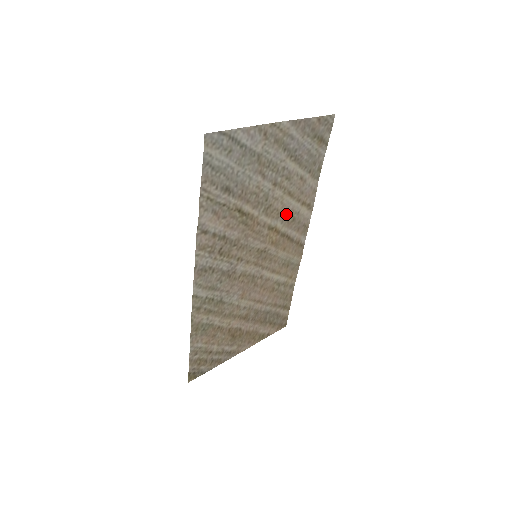
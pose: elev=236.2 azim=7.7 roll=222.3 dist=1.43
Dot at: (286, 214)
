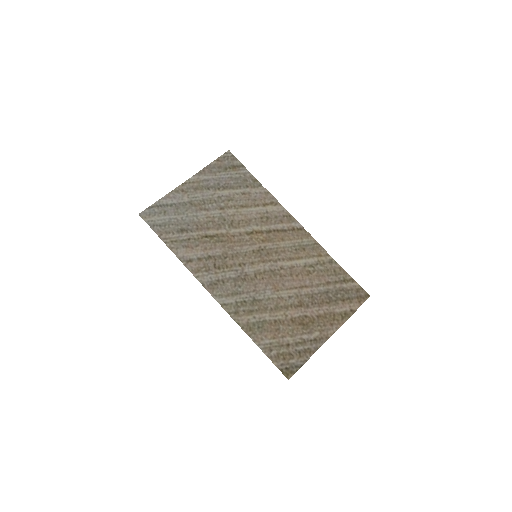
Dot at: (255, 219)
